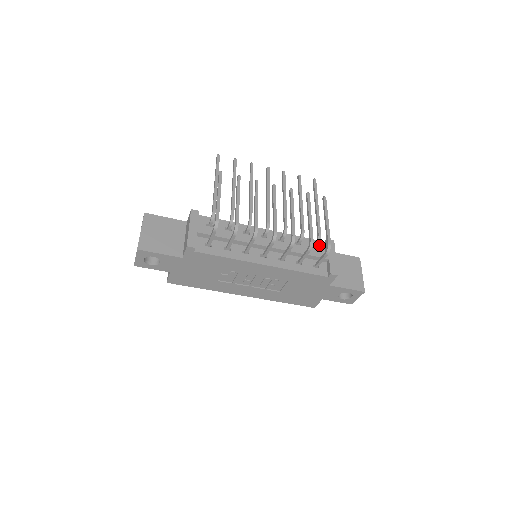
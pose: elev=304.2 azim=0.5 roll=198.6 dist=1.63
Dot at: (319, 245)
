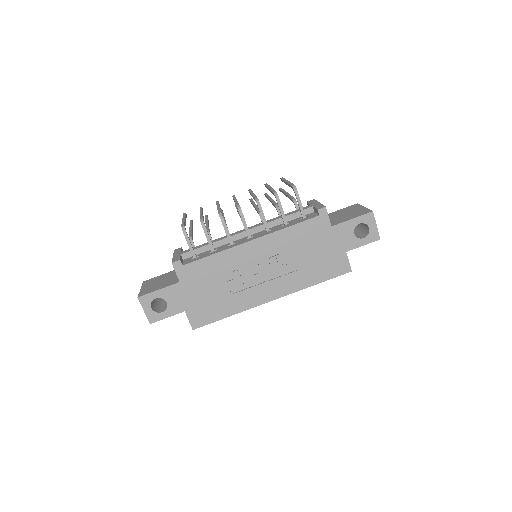
Dot at: occluded
